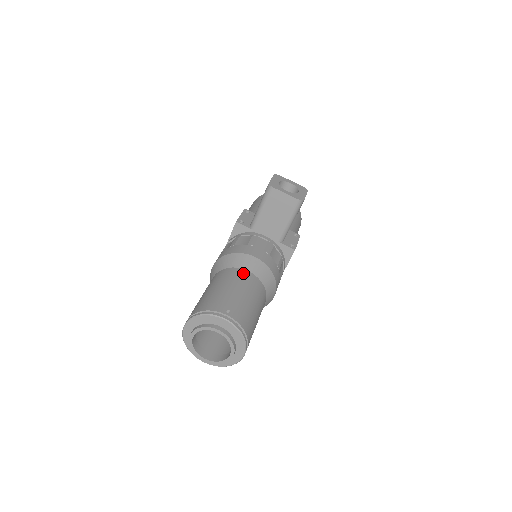
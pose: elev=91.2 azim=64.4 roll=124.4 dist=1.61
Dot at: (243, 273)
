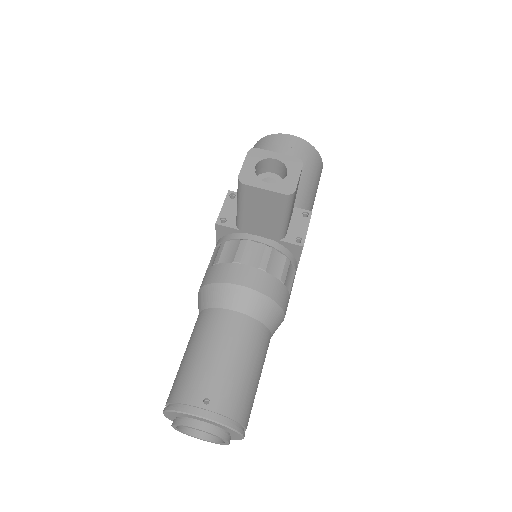
Dot at: (228, 318)
